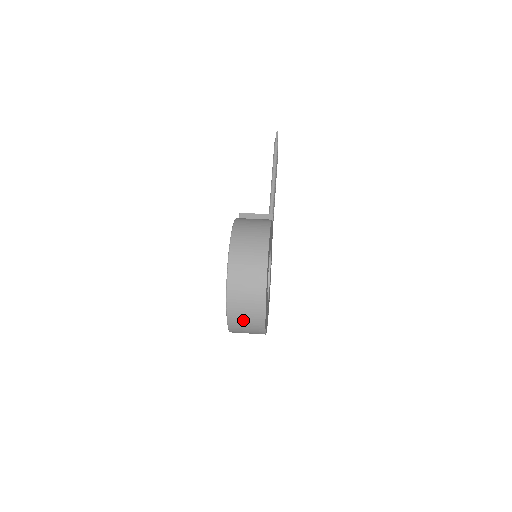
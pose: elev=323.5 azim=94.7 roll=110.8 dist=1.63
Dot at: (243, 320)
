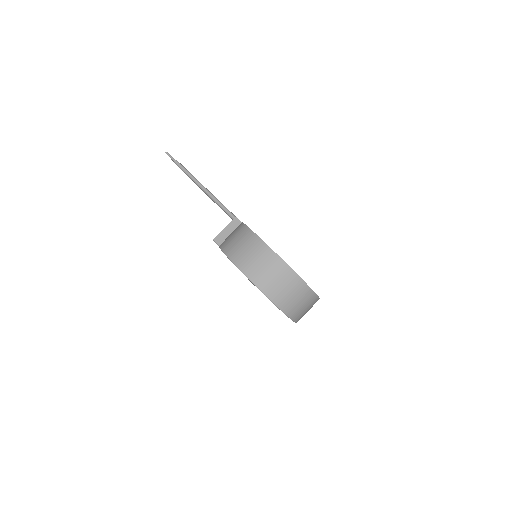
Dot at: (301, 308)
